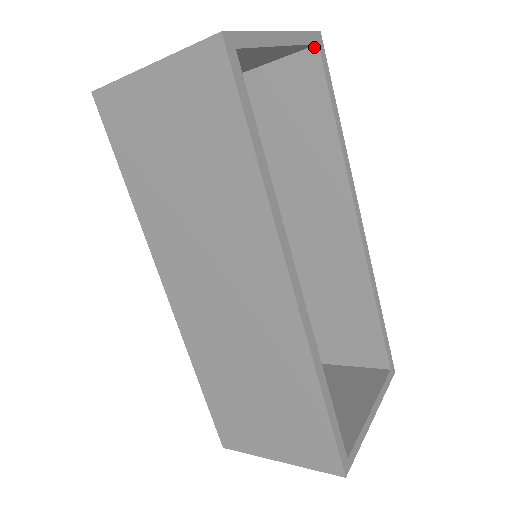
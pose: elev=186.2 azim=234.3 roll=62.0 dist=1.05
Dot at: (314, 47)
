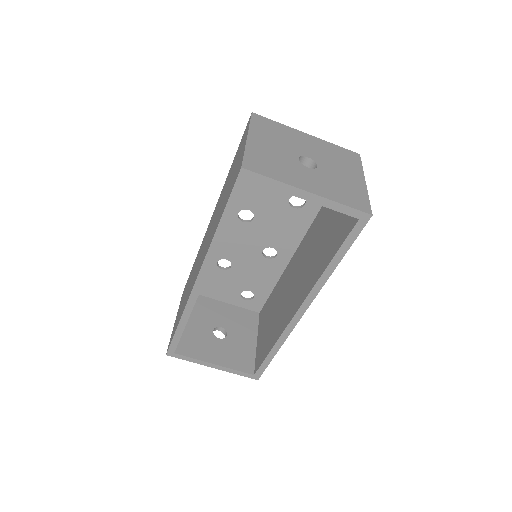
Dot at: (358, 218)
